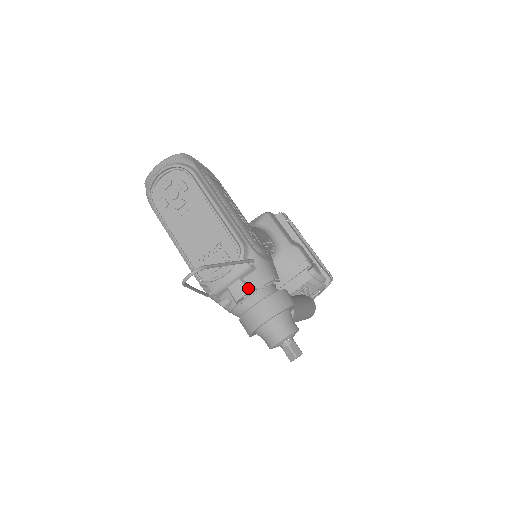
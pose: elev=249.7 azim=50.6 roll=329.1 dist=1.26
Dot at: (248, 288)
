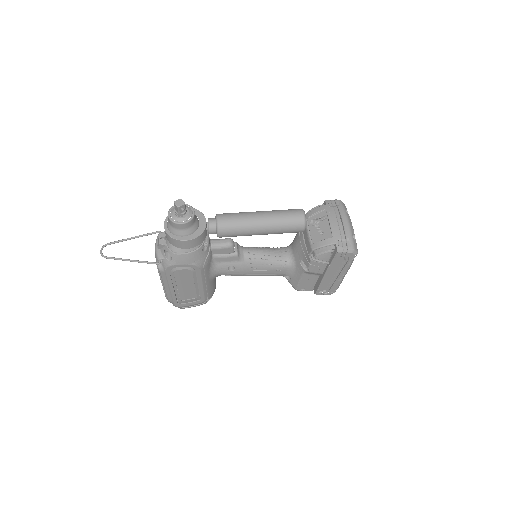
Dot at: (159, 235)
